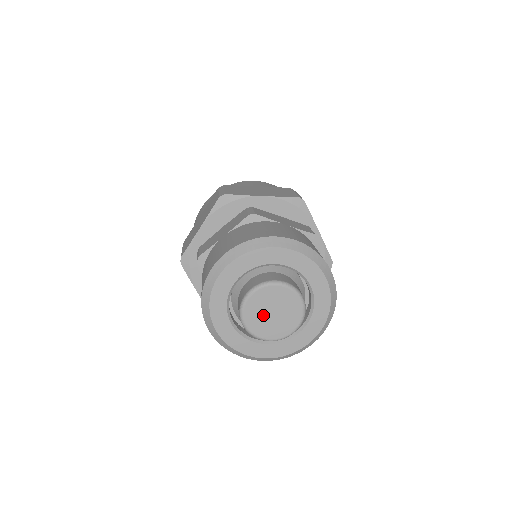
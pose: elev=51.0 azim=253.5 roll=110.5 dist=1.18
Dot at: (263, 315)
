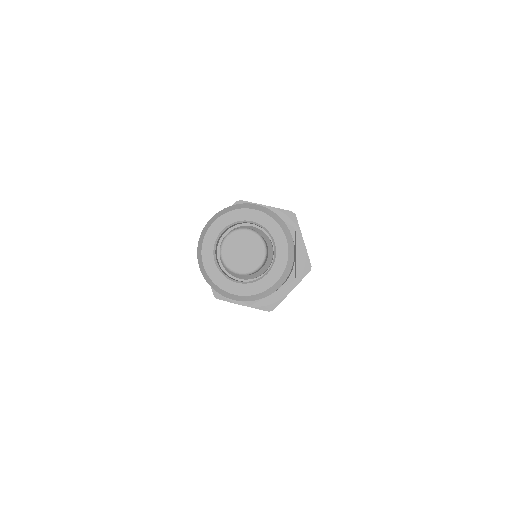
Dot at: (239, 258)
